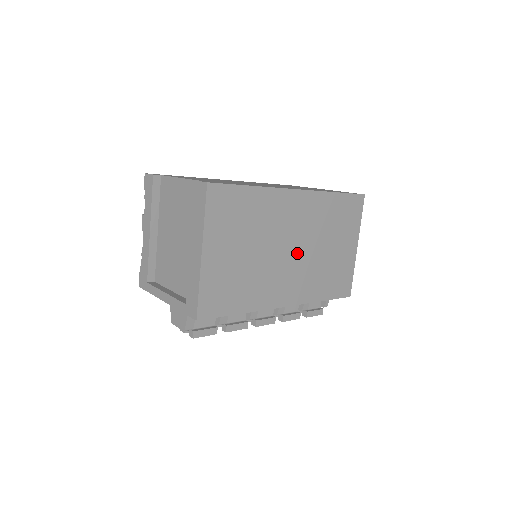
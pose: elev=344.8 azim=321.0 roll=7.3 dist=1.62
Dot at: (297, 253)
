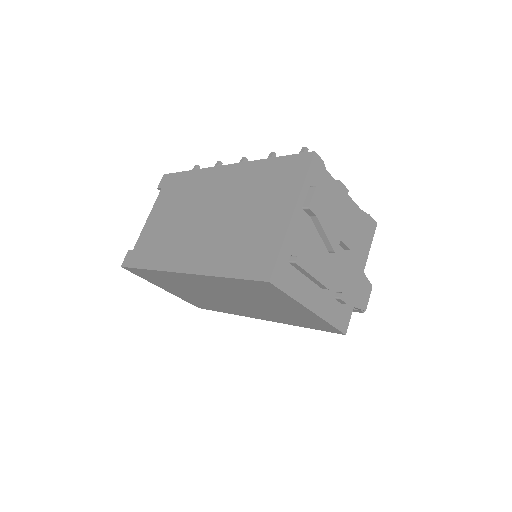
Dot at: (234, 300)
